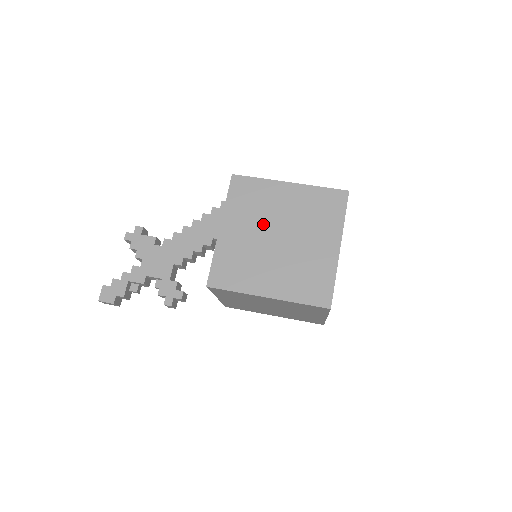
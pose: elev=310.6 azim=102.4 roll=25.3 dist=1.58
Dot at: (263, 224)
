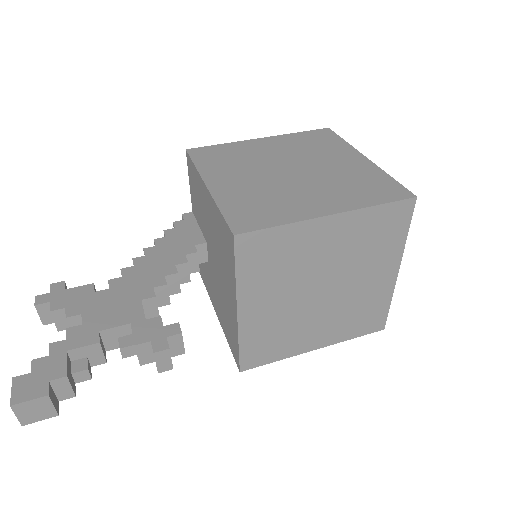
Dot at: (260, 168)
